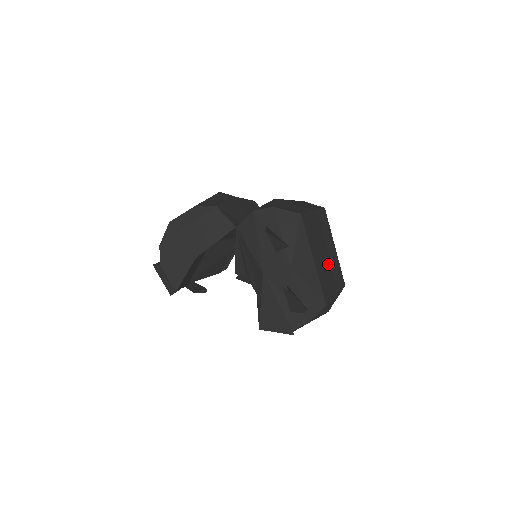
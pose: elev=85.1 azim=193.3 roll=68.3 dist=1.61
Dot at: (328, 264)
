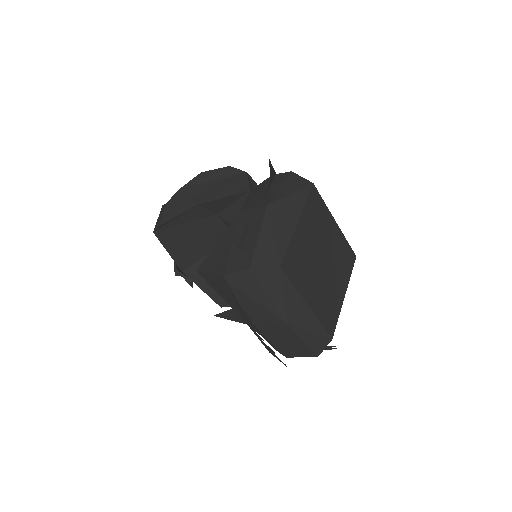
Dot at: (319, 272)
